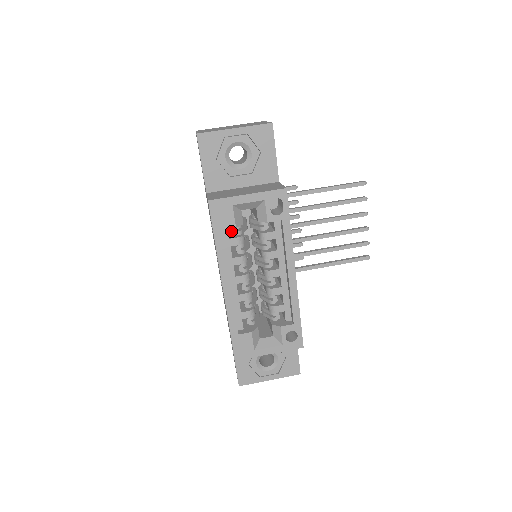
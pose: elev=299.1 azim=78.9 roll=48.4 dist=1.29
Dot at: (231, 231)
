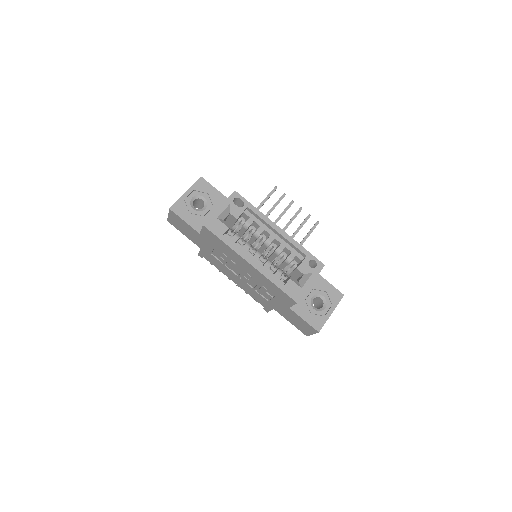
Dot at: occluded
